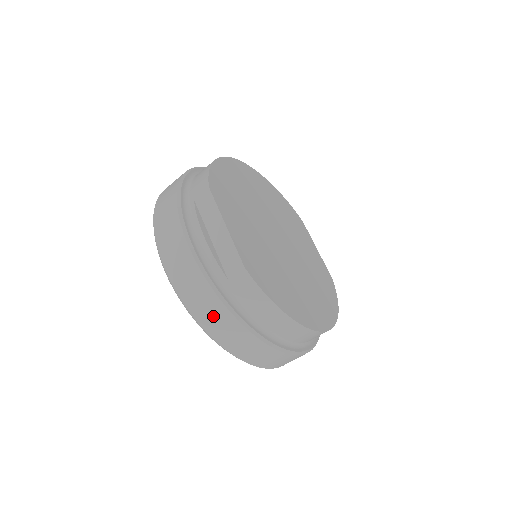
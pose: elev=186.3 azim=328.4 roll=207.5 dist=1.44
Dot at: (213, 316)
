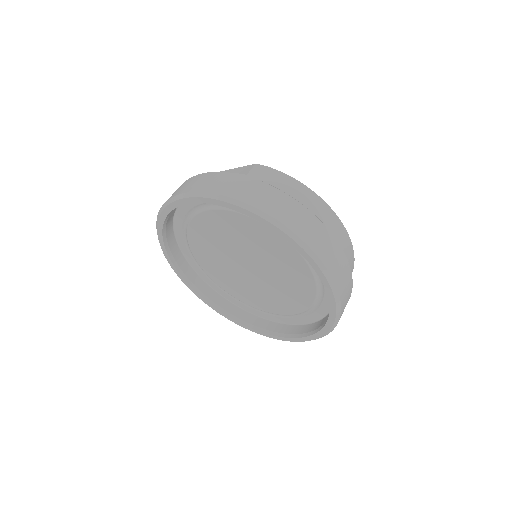
Dot at: (248, 190)
